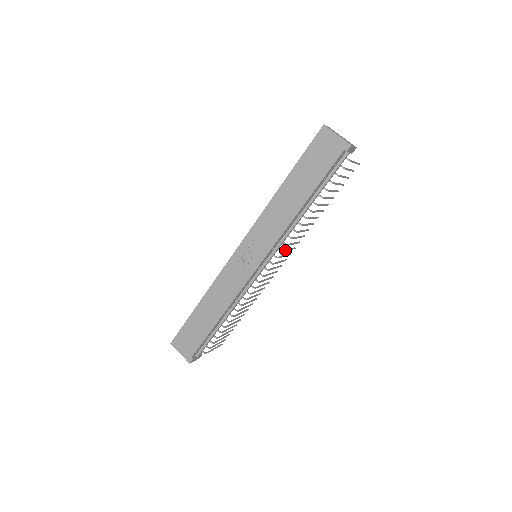
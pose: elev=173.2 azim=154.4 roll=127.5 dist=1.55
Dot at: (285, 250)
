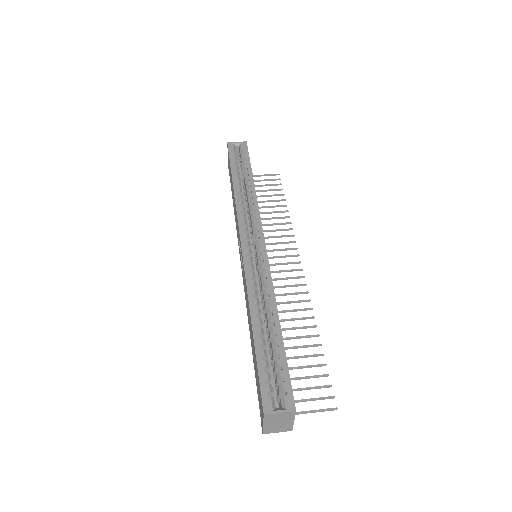
Dot at: occluded
